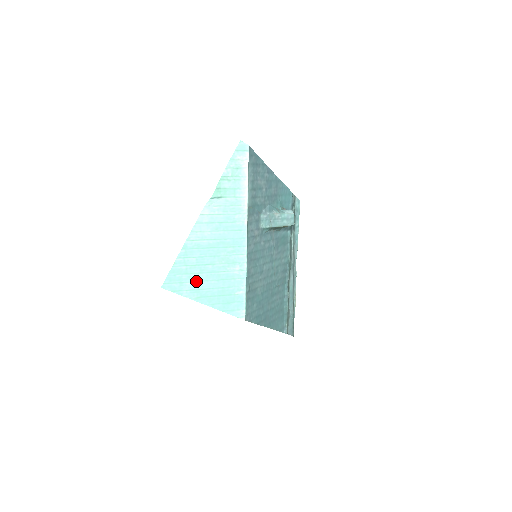
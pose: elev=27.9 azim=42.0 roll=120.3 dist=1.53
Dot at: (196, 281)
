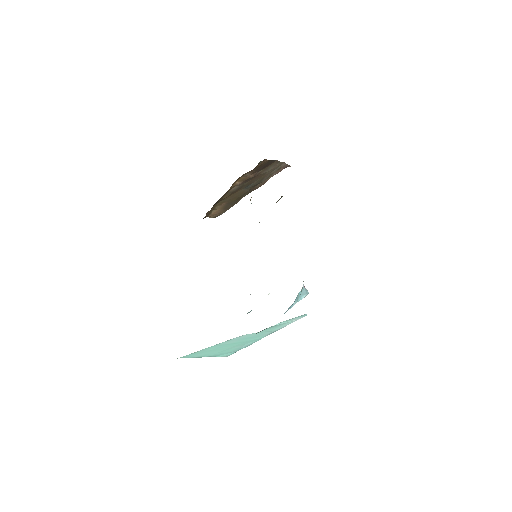
Dot at: (207, 353)
